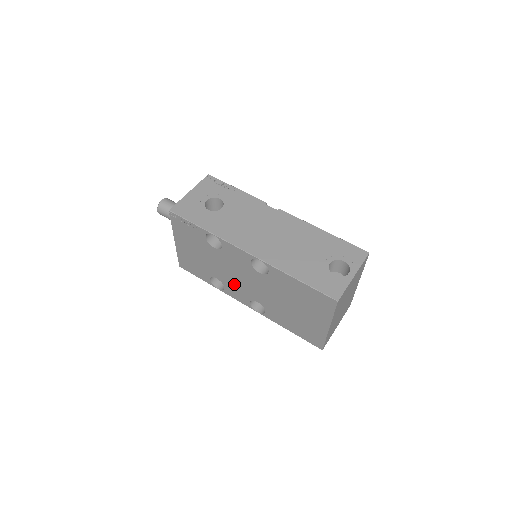
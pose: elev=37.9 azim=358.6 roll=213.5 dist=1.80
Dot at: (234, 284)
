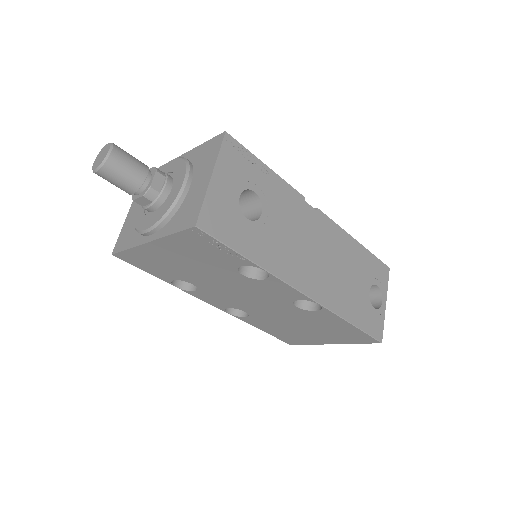
Dot at: (224, 296)
